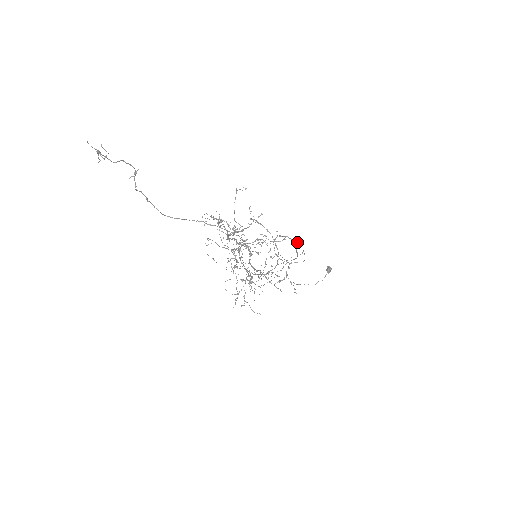
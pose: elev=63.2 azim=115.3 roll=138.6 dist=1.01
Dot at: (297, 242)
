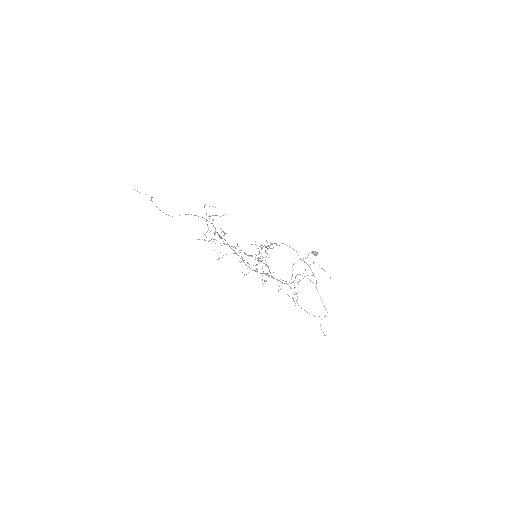
Dot at: occluded
